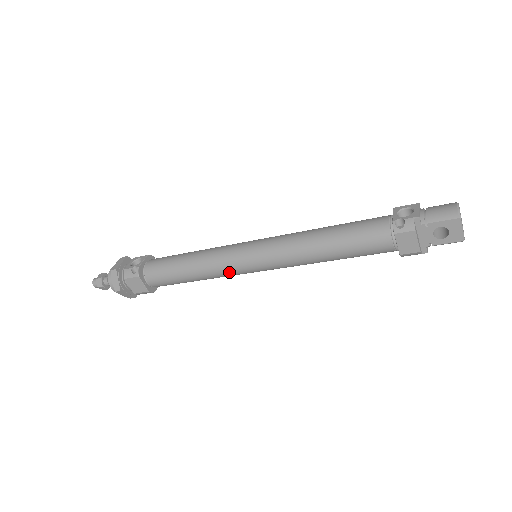
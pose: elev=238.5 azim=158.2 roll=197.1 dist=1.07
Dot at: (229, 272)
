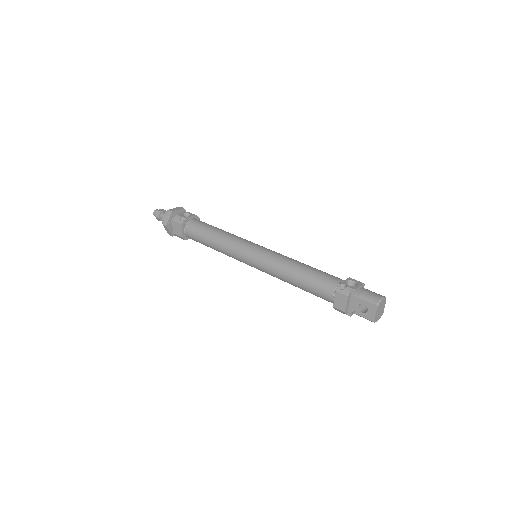
Dot at: (234, 255)
